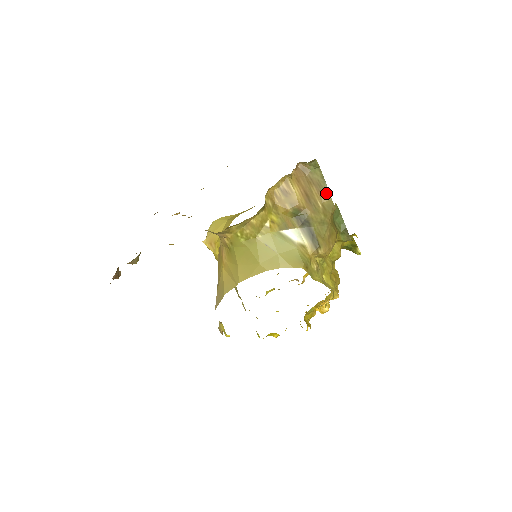
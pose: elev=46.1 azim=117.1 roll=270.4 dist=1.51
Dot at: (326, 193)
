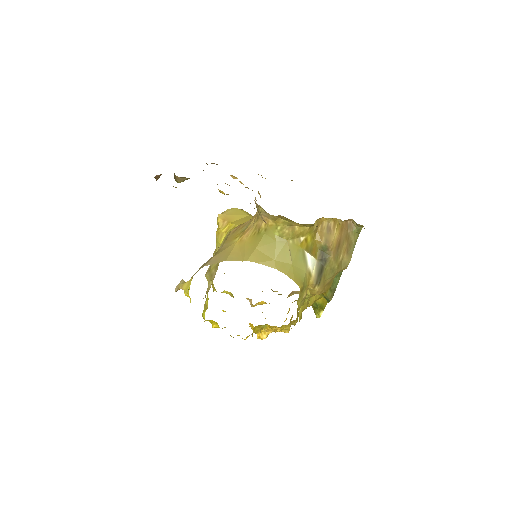
Dot at: (350, 254)
